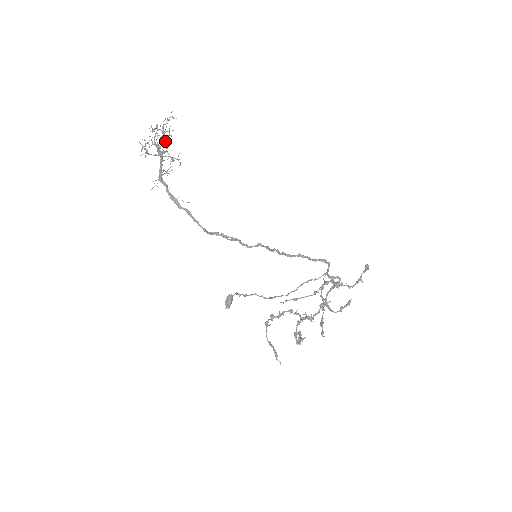
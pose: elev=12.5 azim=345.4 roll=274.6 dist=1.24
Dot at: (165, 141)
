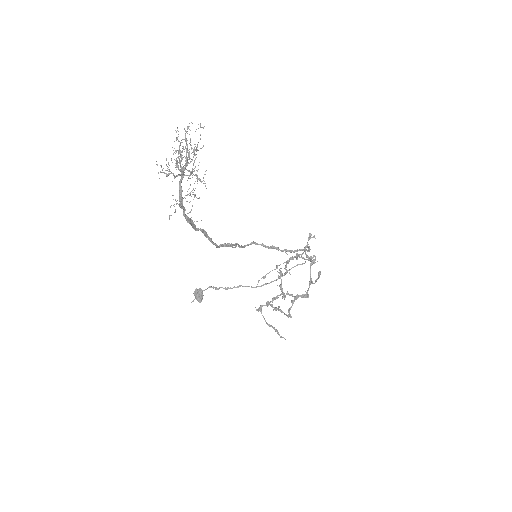
Dot at: occluded
